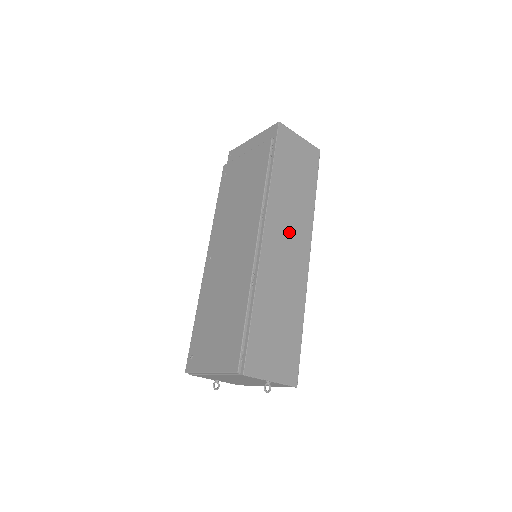
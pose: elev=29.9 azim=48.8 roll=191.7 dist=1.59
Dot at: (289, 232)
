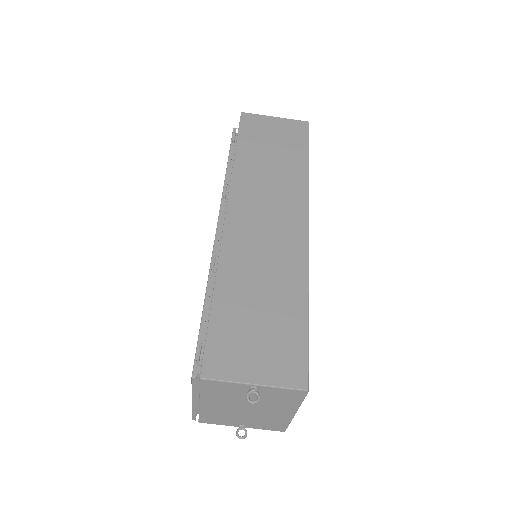
Dot at: (268, 206)
